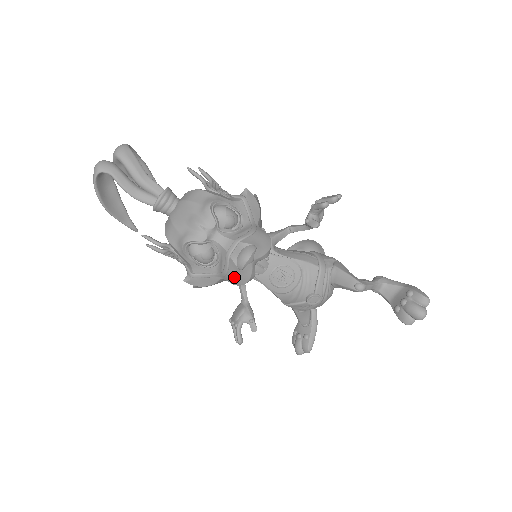
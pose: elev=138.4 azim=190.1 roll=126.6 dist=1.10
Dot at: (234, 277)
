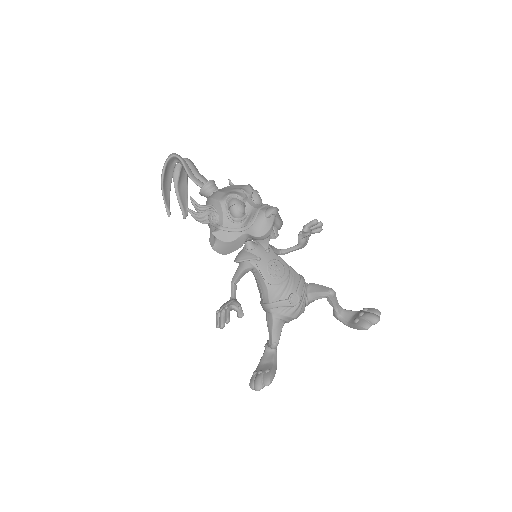
Dot at: (258, 226)
